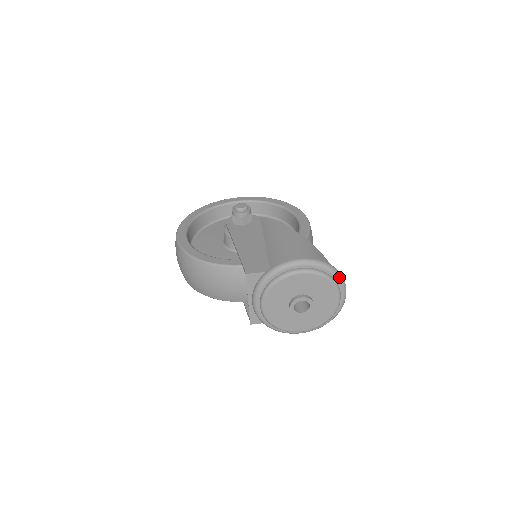
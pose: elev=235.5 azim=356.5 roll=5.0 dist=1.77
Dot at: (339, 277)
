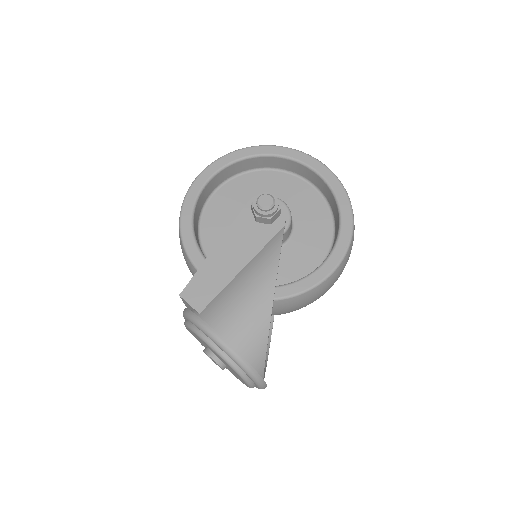
Dot at: (253, 379)
